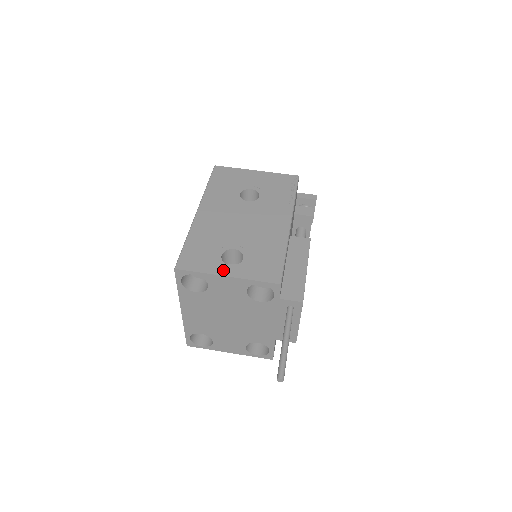
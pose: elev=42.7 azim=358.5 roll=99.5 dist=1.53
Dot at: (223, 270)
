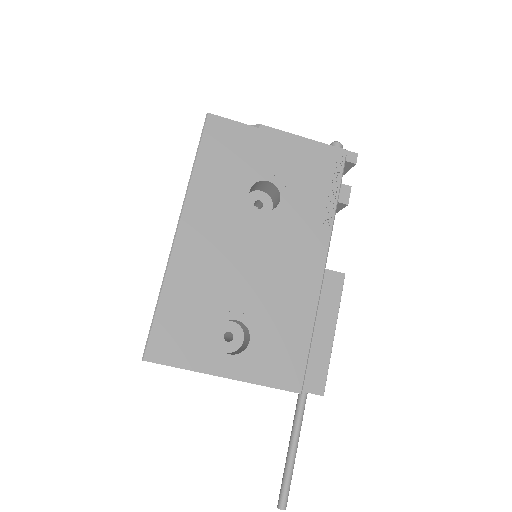
Dot at: (218, 365)
